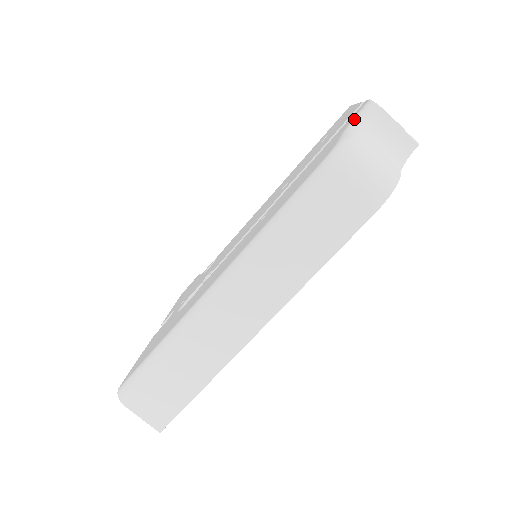
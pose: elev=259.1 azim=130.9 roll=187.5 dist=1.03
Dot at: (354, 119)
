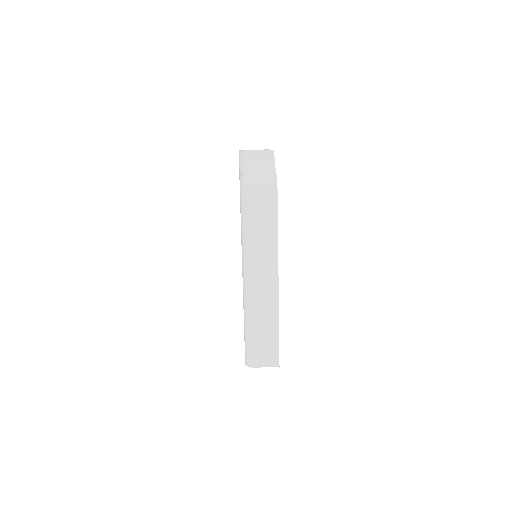
Dot at: (239, 164)
